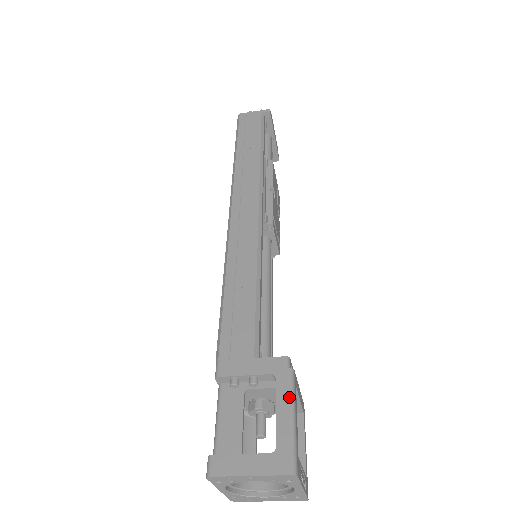
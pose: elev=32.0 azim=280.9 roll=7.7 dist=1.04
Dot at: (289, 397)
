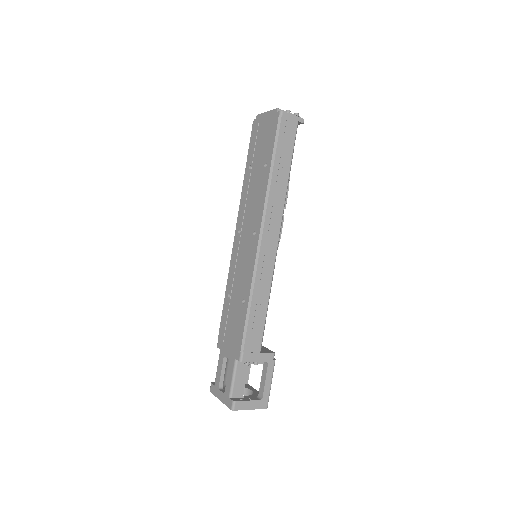
Dot at: (272, 375)
